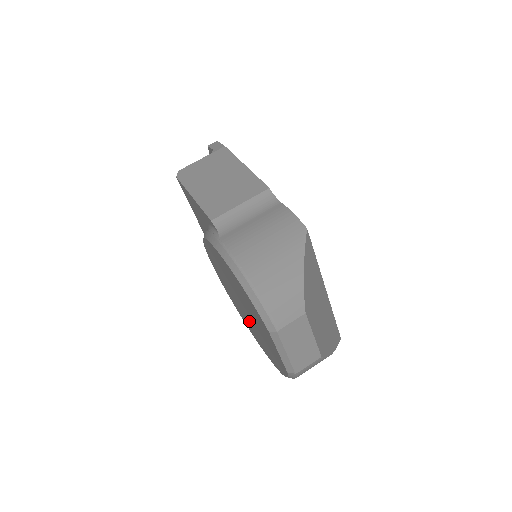
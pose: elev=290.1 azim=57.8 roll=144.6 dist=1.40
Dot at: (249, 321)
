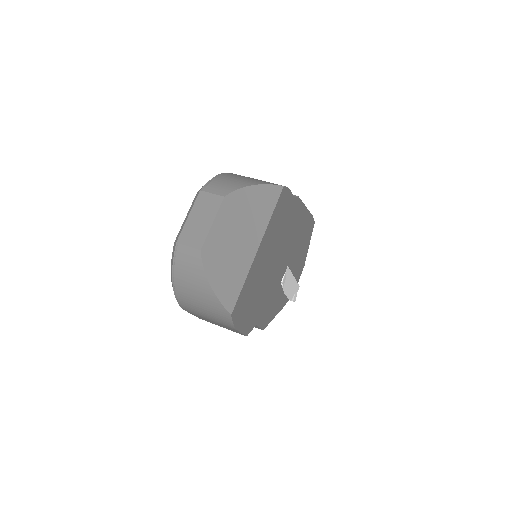
Dot at: occluded
